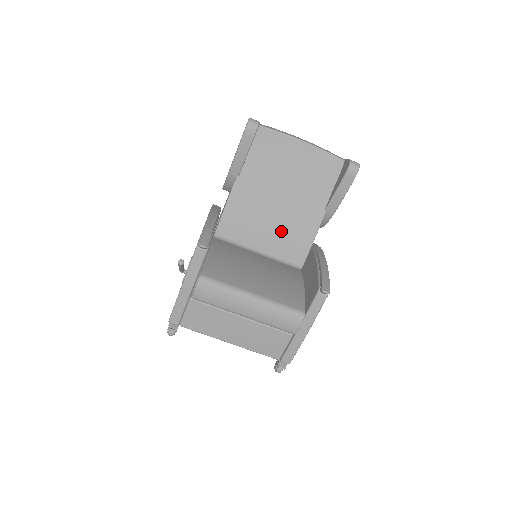
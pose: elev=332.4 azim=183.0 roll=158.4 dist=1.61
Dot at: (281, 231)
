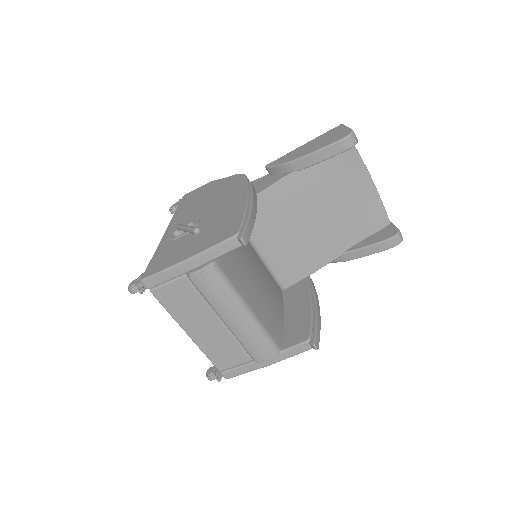
Dot at: (293, 247)
